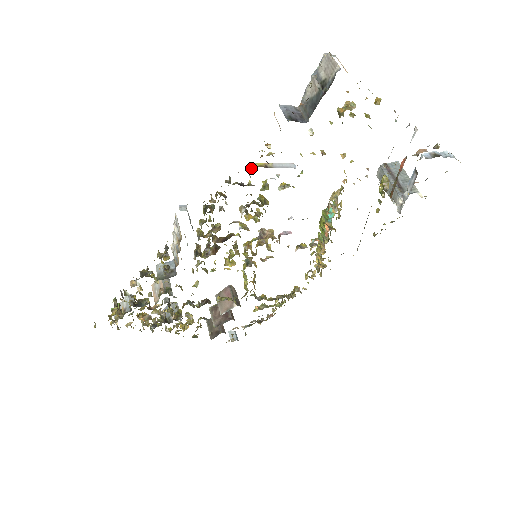
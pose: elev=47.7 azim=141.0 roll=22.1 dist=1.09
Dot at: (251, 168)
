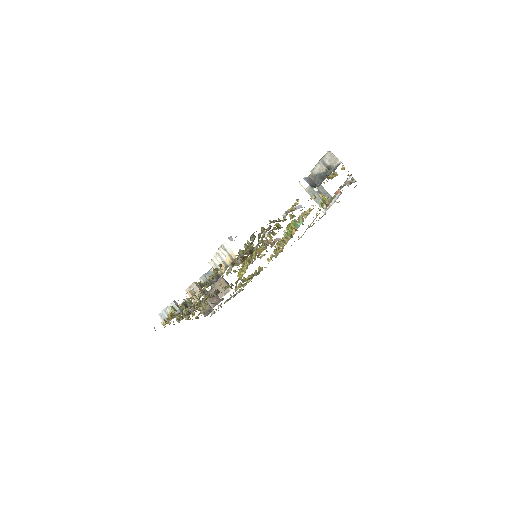
Dot at: occluded
